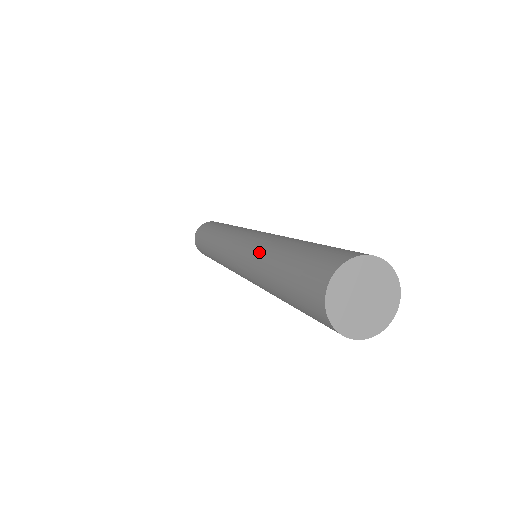
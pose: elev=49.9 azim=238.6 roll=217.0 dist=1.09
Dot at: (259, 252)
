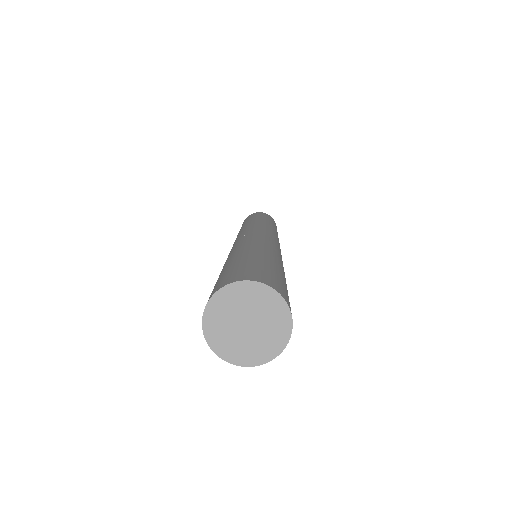
Dot at: occluded
